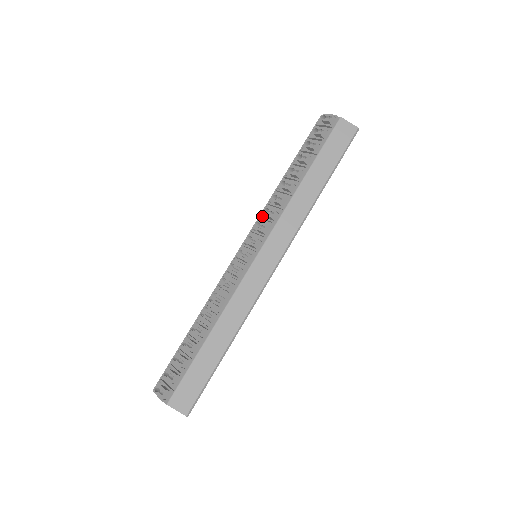
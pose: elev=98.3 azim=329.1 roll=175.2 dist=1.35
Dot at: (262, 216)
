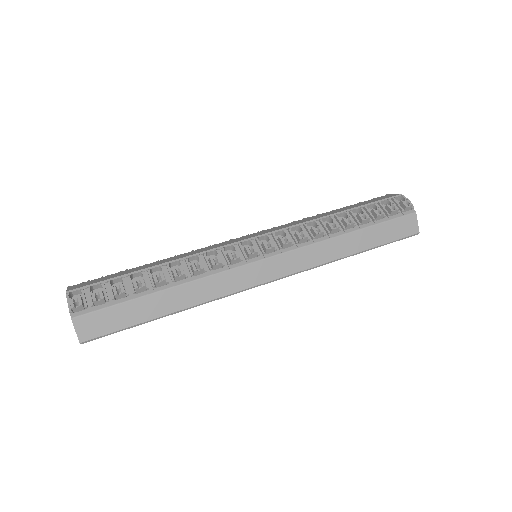
Dot at: (291, 229)
